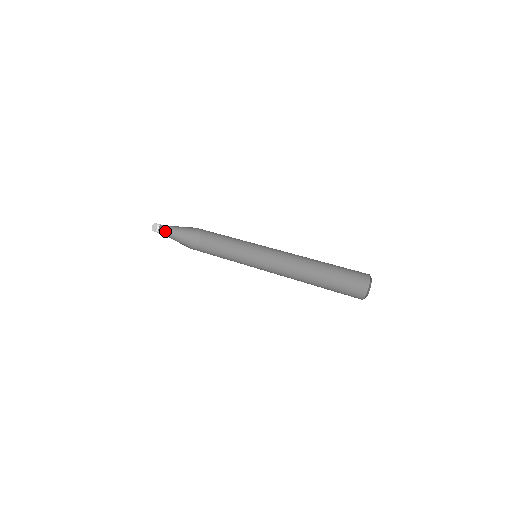
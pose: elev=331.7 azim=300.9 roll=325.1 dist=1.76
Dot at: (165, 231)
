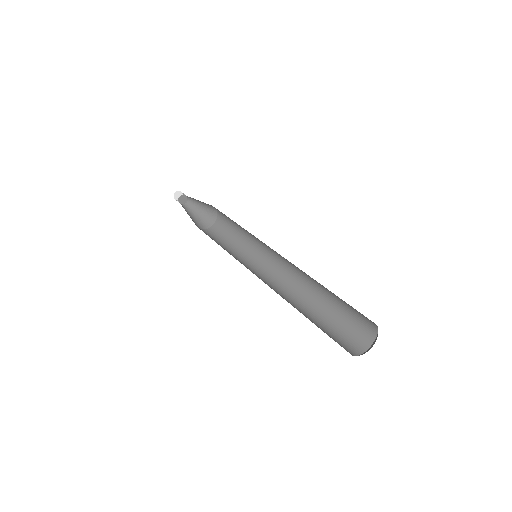
Dot at: (187, 202)
